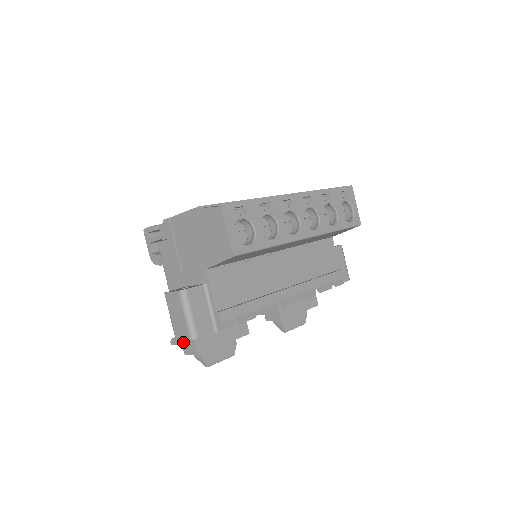
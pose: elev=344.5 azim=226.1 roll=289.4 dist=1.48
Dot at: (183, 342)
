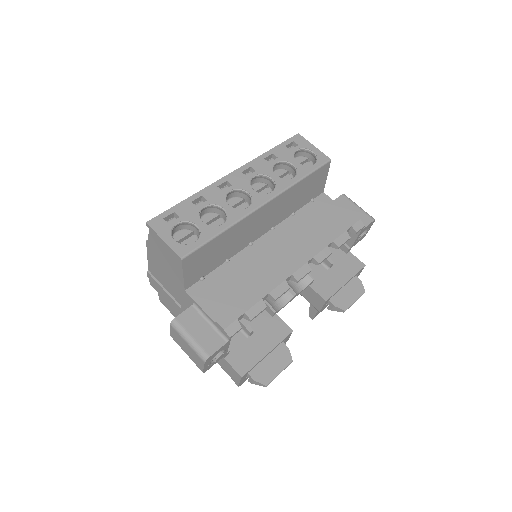
Dot at: (229, 375)
